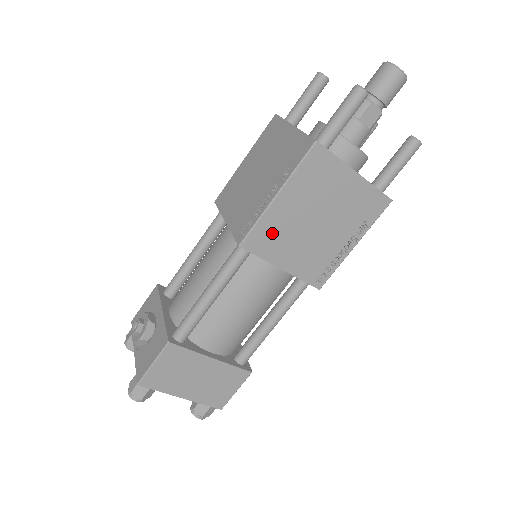
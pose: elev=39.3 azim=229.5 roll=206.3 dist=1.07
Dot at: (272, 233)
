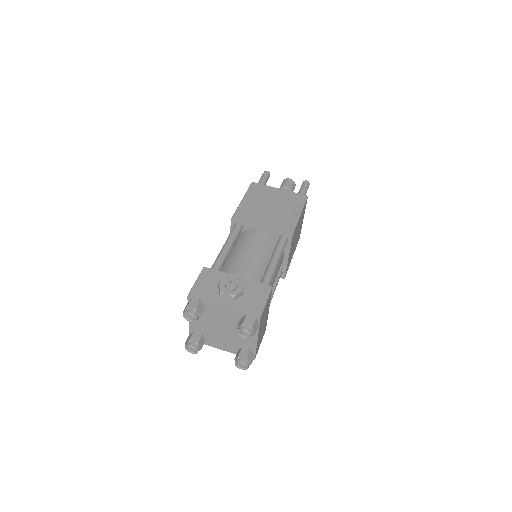
Dot at: occluded
